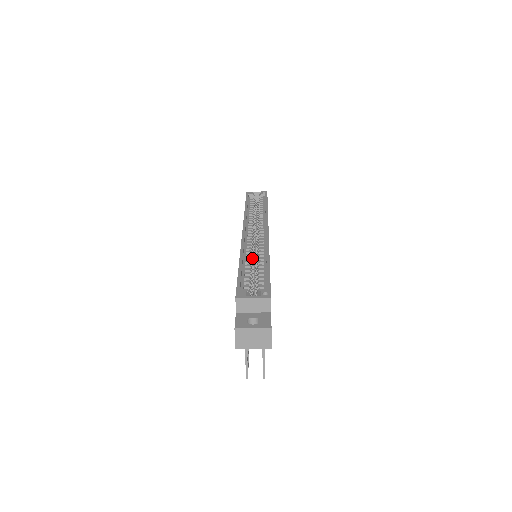
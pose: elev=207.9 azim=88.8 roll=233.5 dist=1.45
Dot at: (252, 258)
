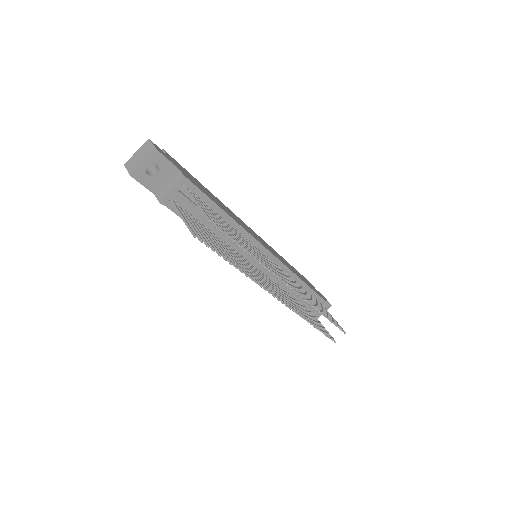
Dot at: occluded
